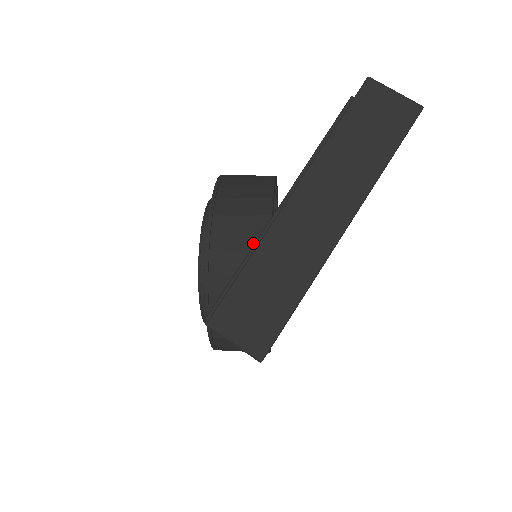
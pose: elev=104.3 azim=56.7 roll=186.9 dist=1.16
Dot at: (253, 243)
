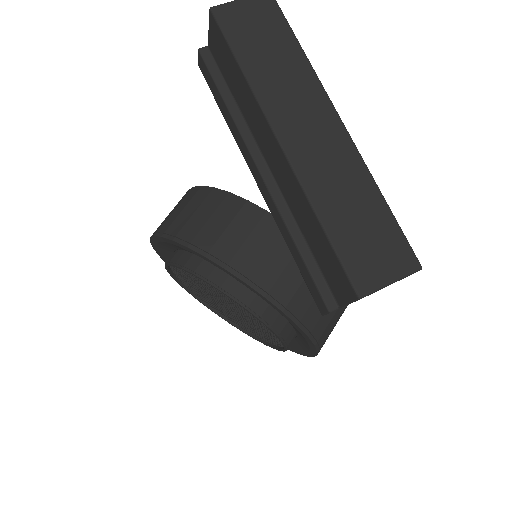
Dot at: (266, 232)
